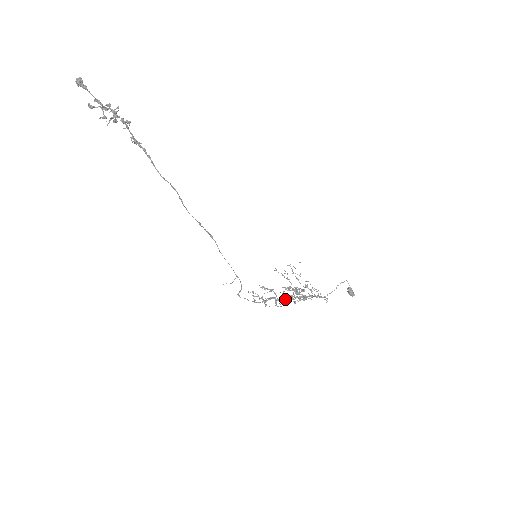
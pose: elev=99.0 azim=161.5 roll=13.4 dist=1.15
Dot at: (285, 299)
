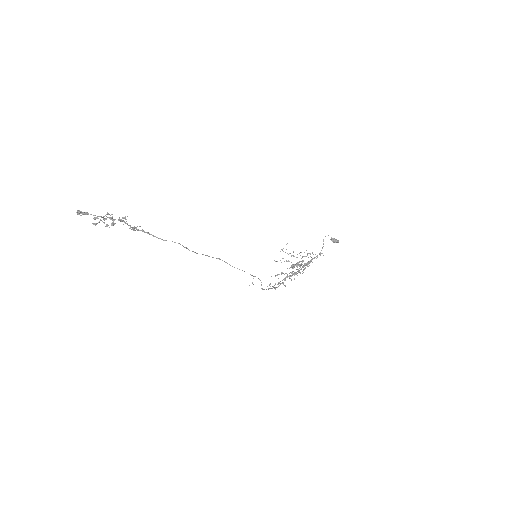
Dot at: occluded
